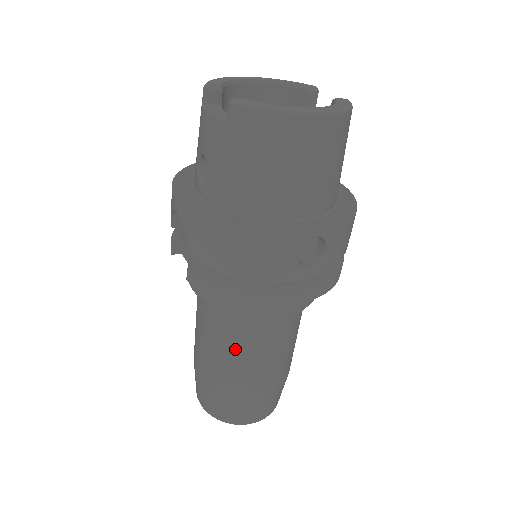
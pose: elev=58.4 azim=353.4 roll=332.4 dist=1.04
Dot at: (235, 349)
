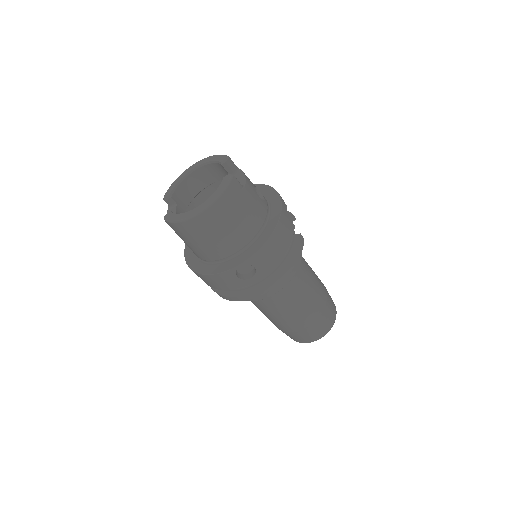
Dot at: (266, 312)
